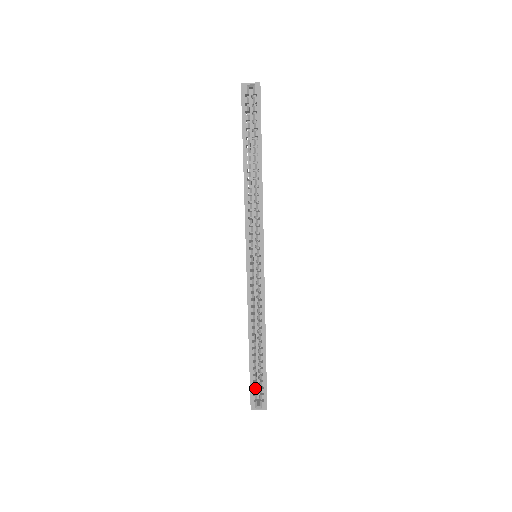
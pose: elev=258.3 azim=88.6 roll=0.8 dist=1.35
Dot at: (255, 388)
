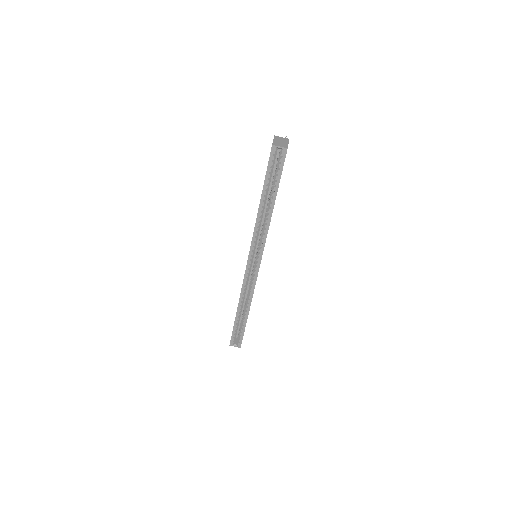
Dot at: (235, 334)
